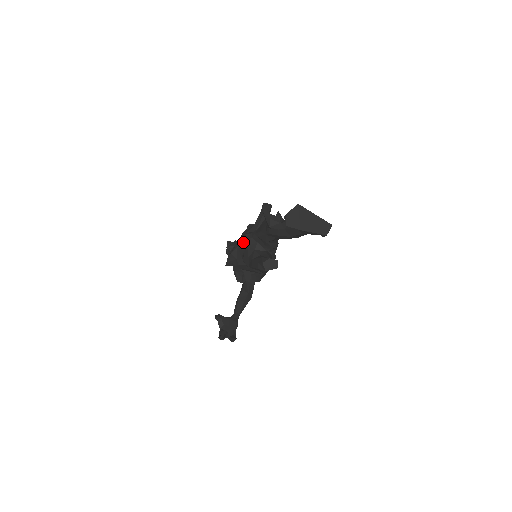
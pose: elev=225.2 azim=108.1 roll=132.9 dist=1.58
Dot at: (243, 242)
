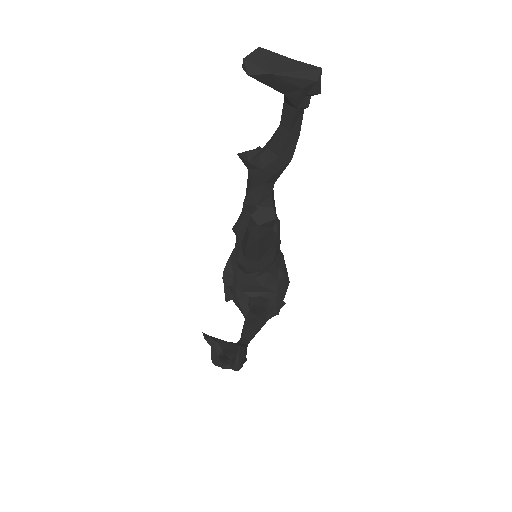
Dot at: occluded
